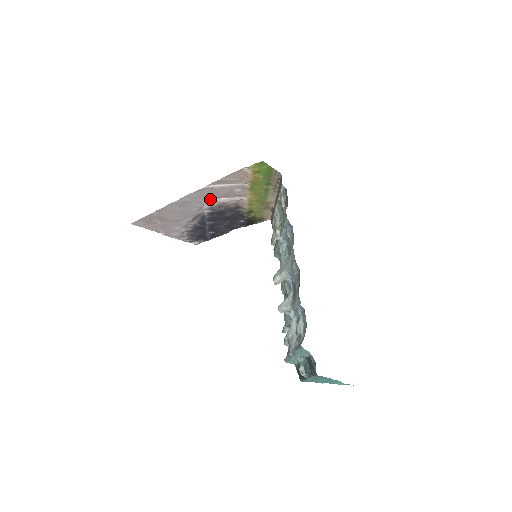
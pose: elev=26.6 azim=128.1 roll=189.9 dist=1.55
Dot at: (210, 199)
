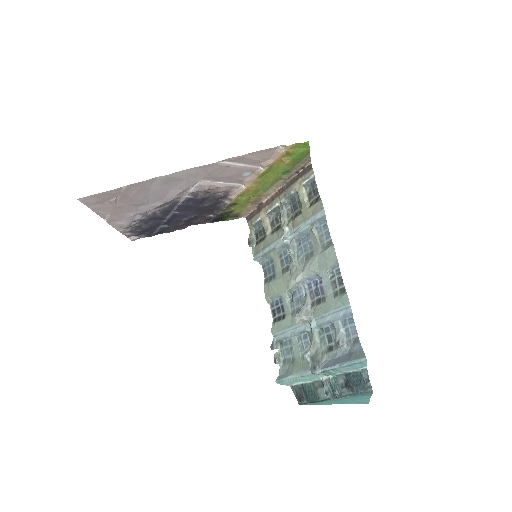
Dot at: (206, 180)
